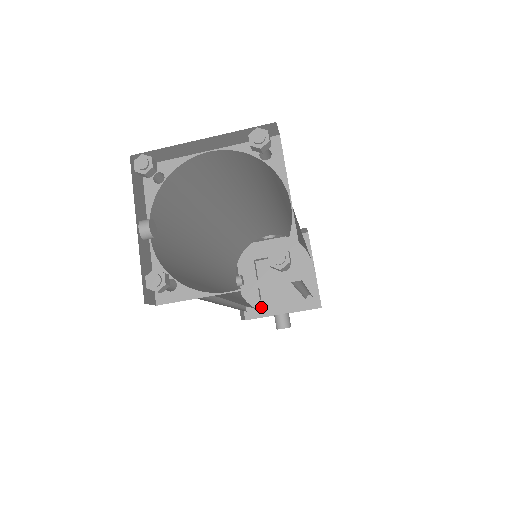
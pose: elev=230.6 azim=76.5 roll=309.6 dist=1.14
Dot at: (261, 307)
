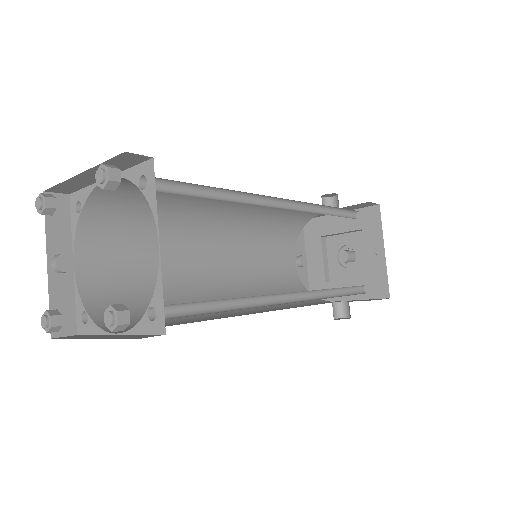
Dot at: occluded
